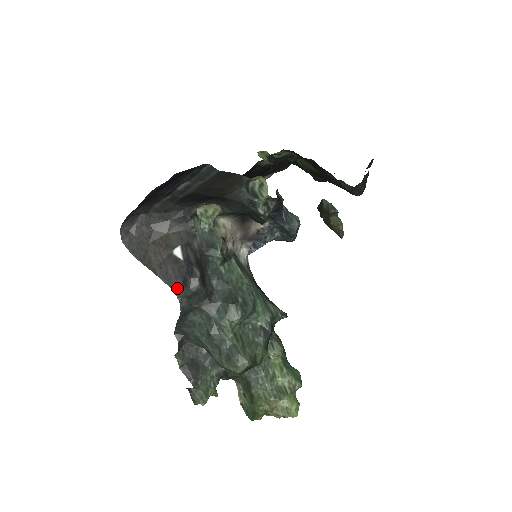
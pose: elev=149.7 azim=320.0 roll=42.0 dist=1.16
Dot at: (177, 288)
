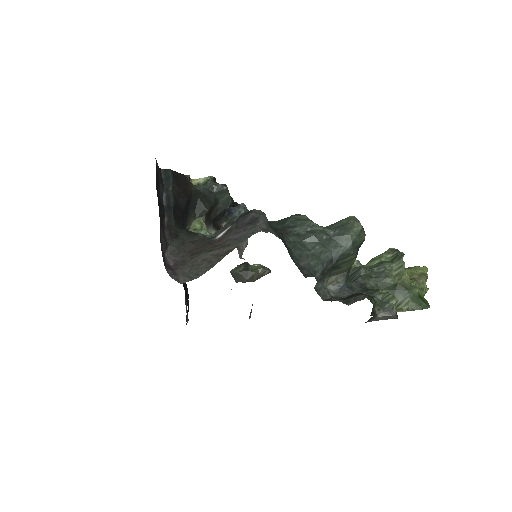
Dot at: (256, 228)
